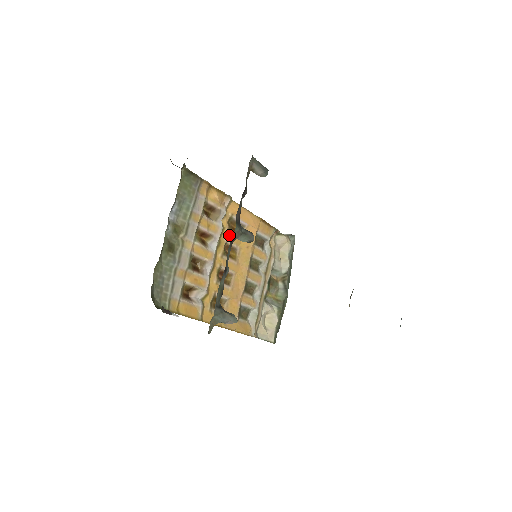
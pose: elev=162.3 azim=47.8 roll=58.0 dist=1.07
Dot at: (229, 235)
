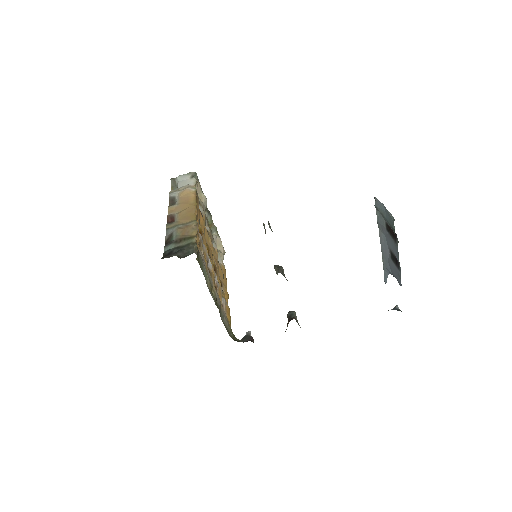
Dot at: (204, 242)
